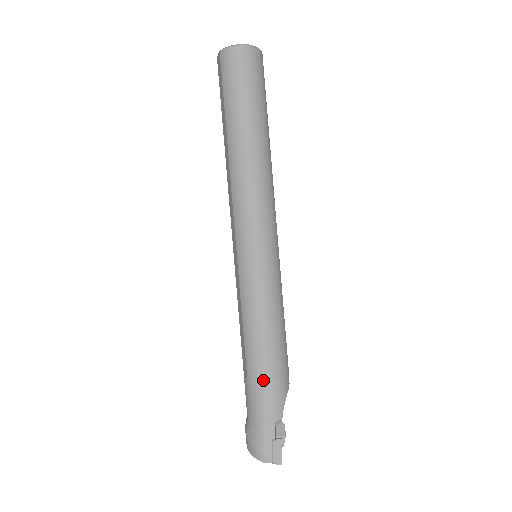
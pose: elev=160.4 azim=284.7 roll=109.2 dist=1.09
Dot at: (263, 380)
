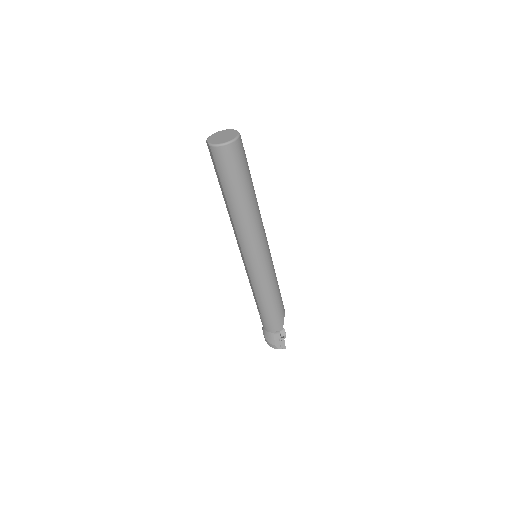
Dot at: (271, 317)
